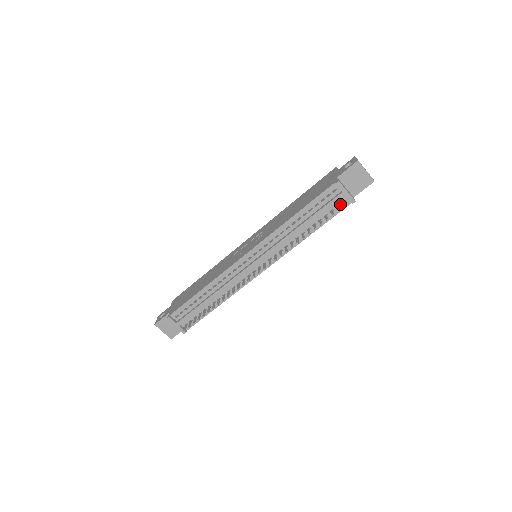
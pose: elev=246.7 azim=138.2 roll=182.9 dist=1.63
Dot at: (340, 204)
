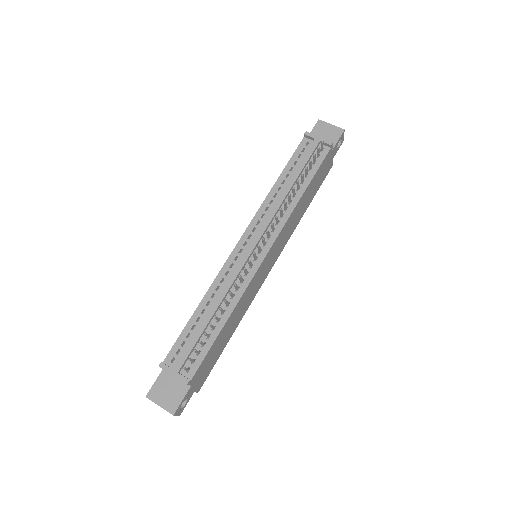
Dot at: (319, 153)
